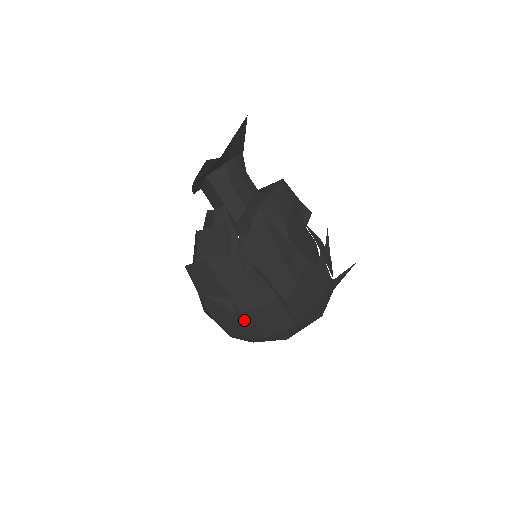
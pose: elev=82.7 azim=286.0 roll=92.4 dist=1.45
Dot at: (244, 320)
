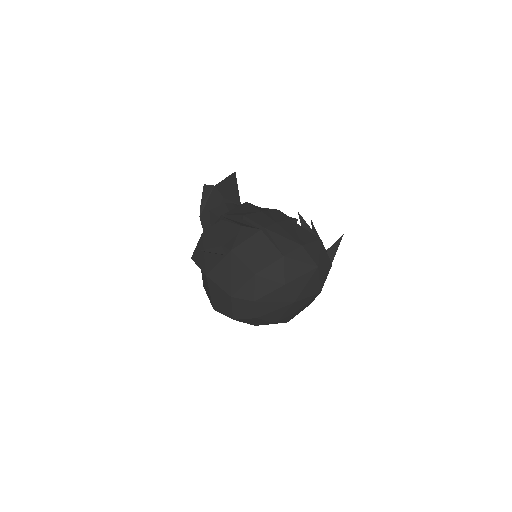
Dot at: (234, 259)
